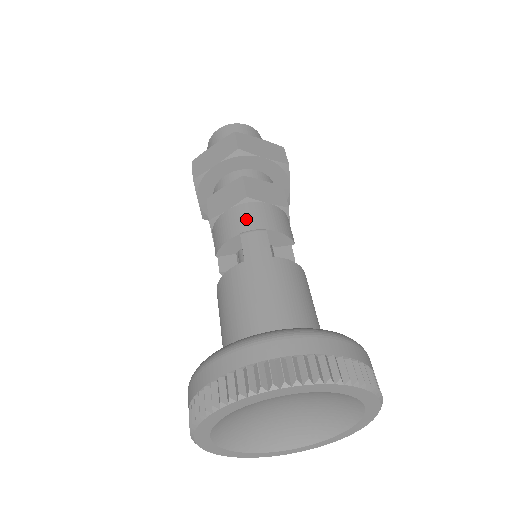
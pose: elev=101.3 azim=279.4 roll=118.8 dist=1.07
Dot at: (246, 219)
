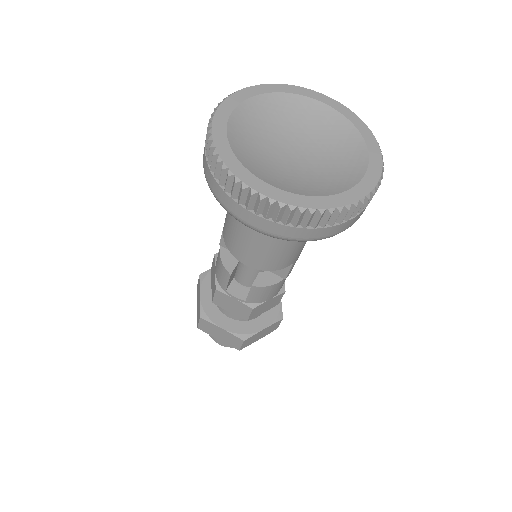
Dot at: occluded
